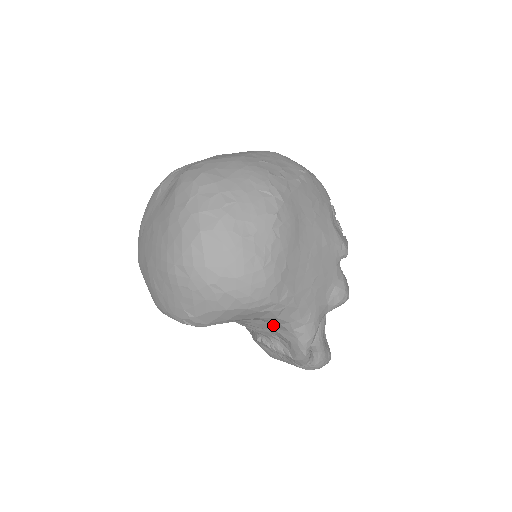
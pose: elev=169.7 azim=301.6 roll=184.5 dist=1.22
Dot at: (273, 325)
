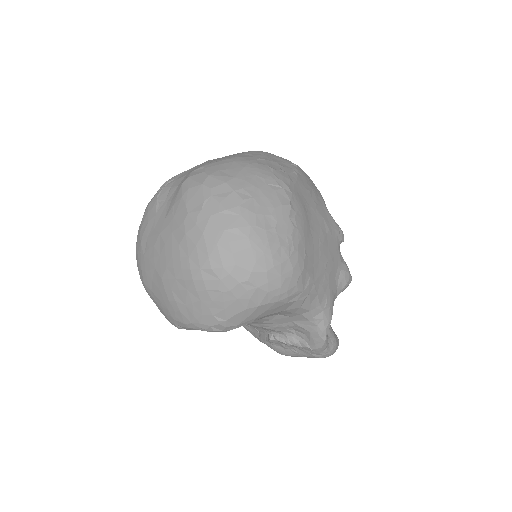
Dot at: (292, 317)
